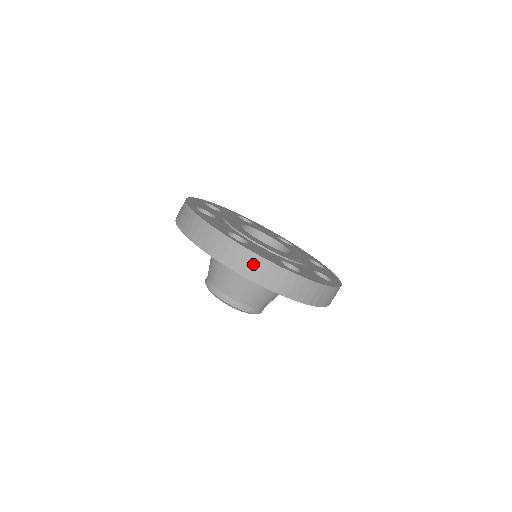
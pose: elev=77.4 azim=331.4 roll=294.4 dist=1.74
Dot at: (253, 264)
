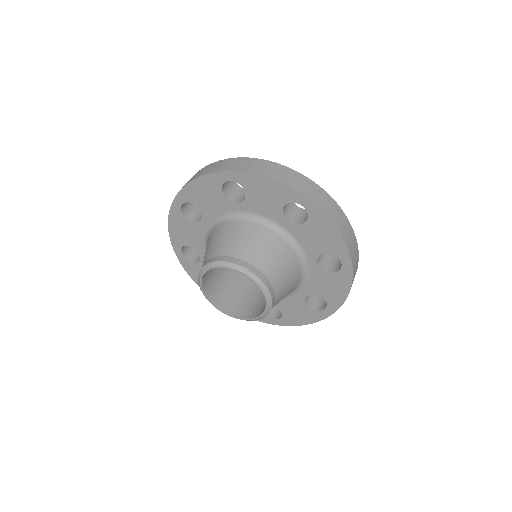
Dot at: (197, 174)
